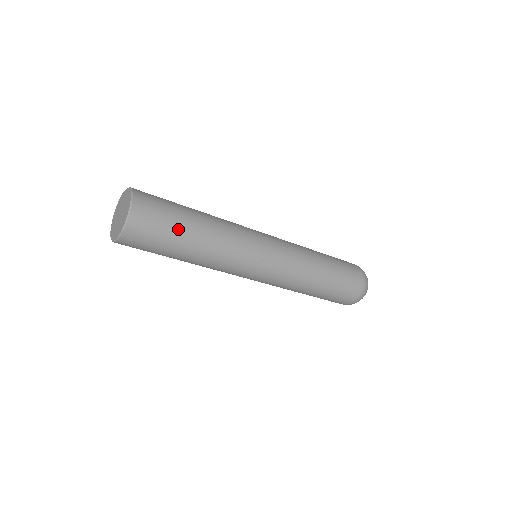
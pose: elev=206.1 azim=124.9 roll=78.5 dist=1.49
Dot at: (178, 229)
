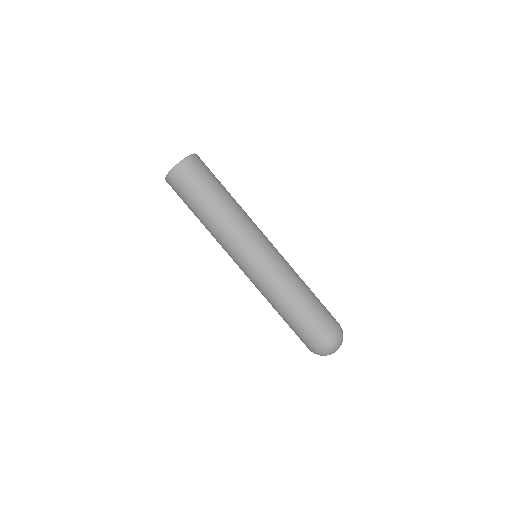
Dot at: (206, 190)
